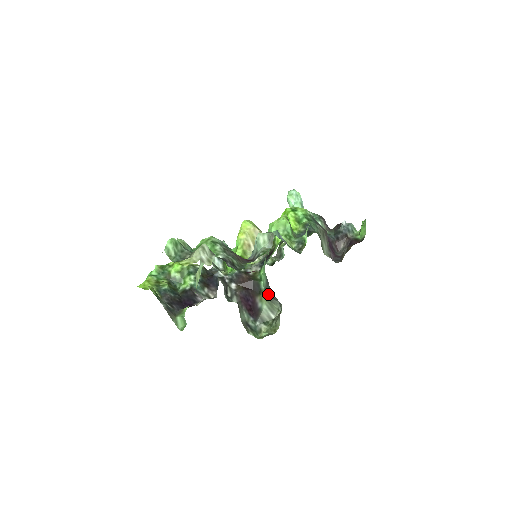
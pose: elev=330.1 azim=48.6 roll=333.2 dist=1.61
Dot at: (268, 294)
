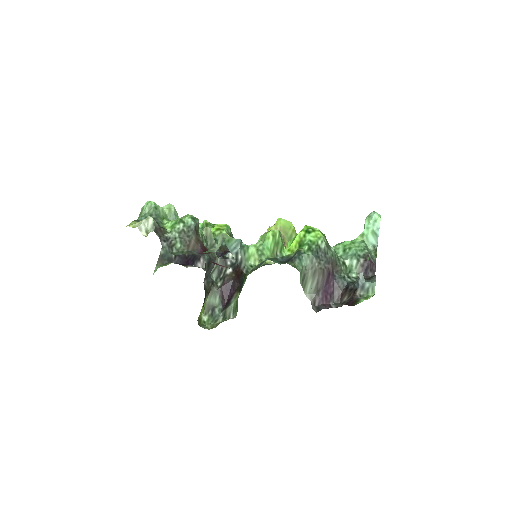
Dot at: occluded
